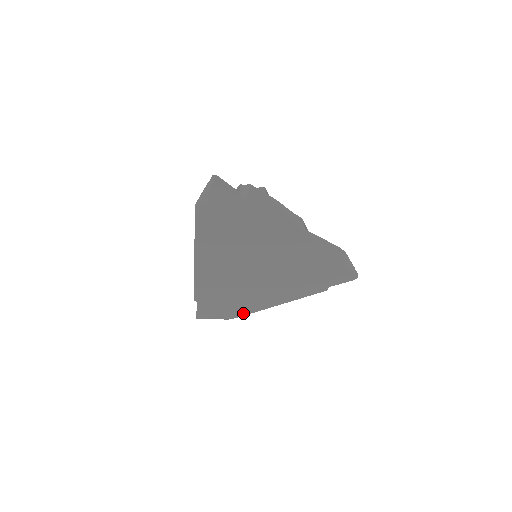
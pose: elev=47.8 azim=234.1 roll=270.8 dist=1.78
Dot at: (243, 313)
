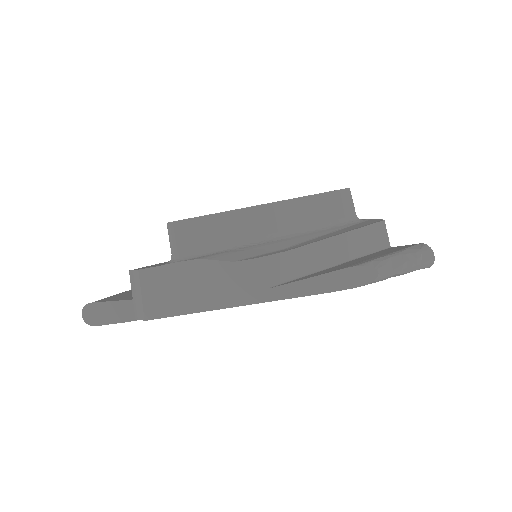
Dot at: occluded
